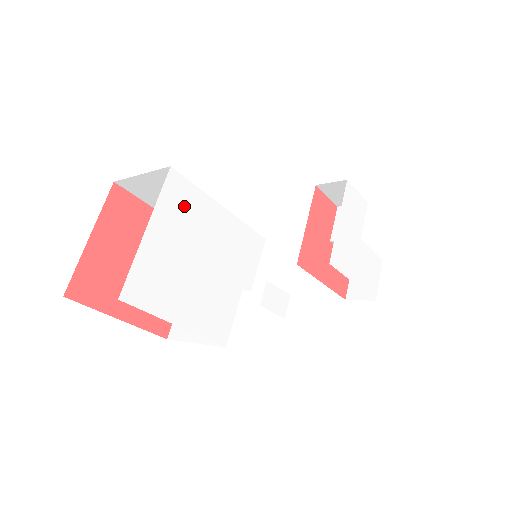
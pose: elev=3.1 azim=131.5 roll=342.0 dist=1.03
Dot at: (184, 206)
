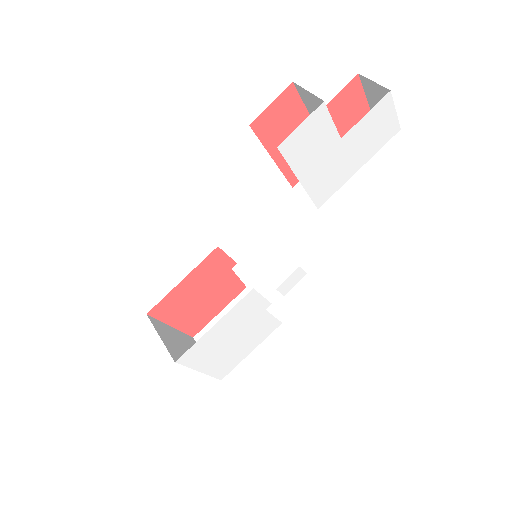
Dot at: (200, 352)
